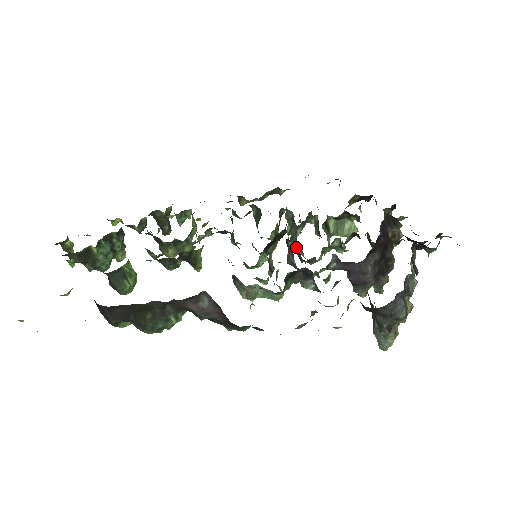
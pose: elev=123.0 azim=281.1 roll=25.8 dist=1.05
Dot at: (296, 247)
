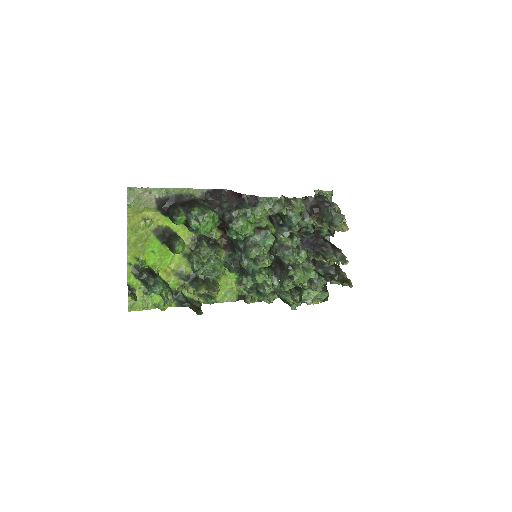
Dot at: (284, 273)
